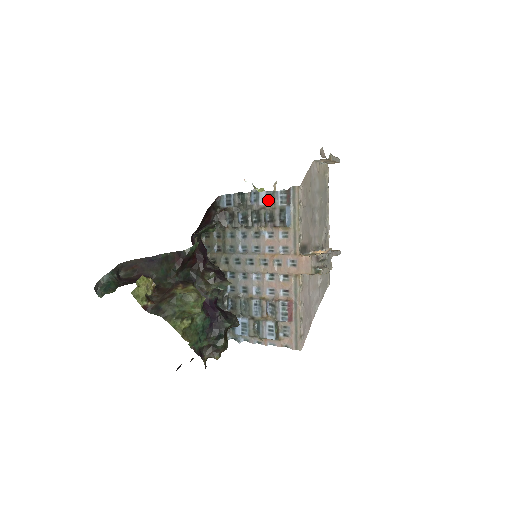
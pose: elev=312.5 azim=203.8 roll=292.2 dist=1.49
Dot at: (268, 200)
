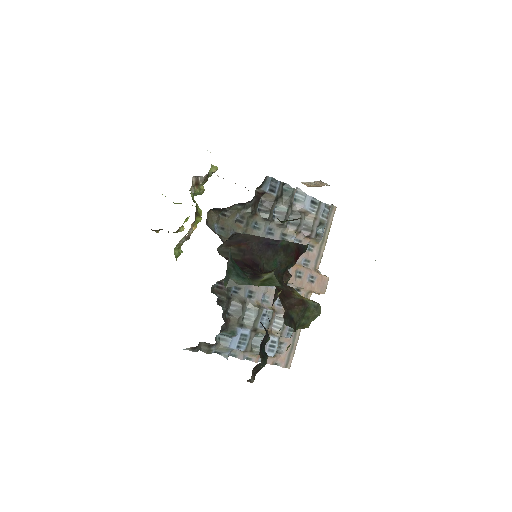
Dot at: (312, 207)
